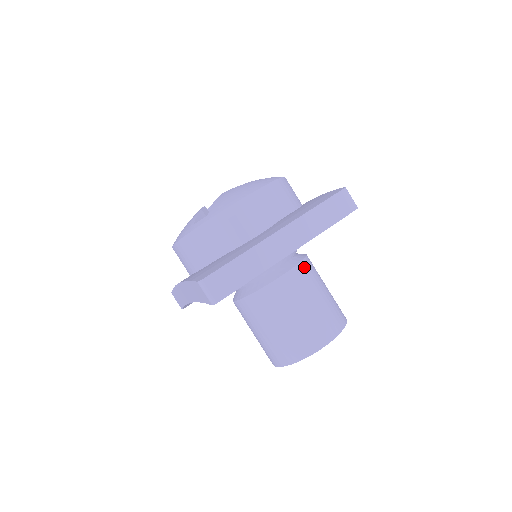
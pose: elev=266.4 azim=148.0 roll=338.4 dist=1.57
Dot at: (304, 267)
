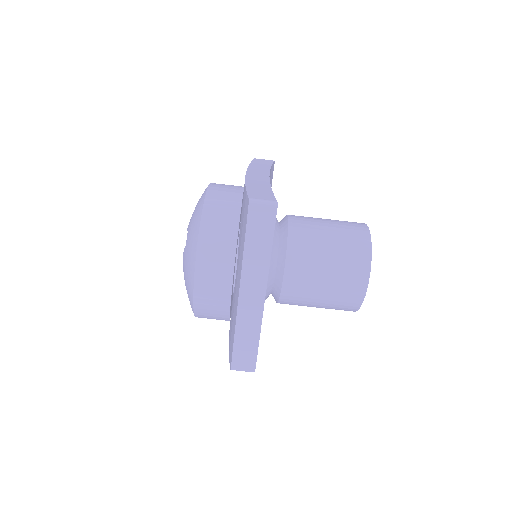
Dot at: (293, 255)
